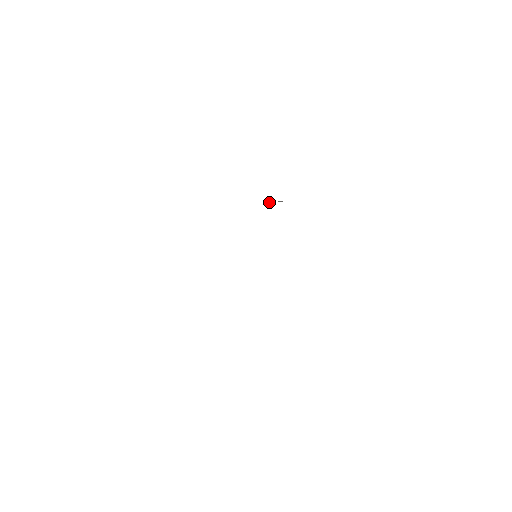
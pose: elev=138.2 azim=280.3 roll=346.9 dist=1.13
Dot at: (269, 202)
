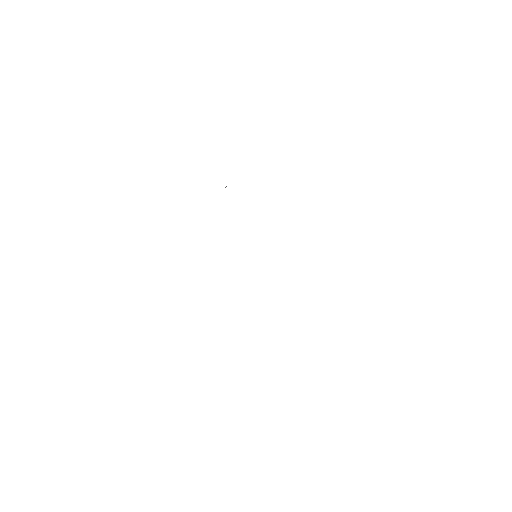
Dot at: occluded
